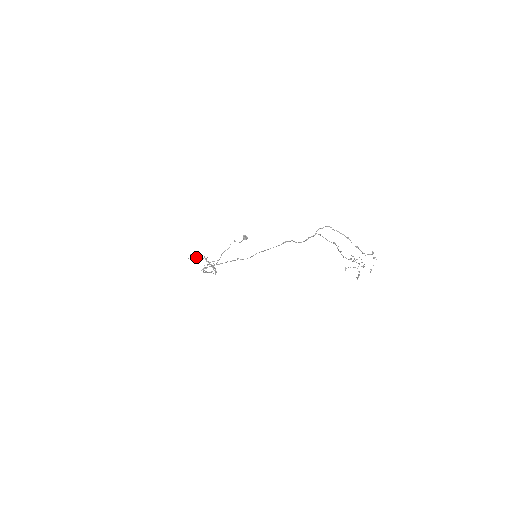
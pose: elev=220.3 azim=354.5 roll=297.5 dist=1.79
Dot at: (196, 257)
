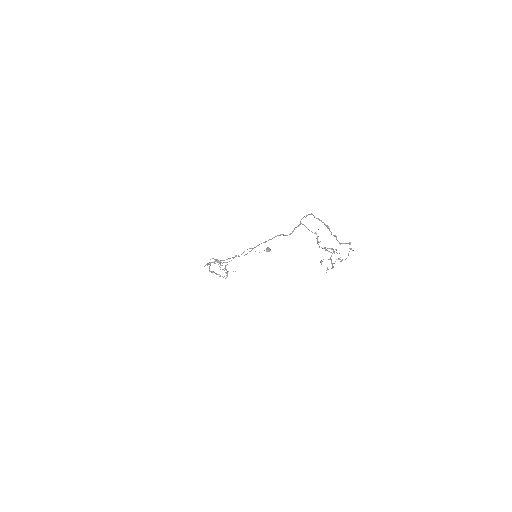
Dot at: occluded
